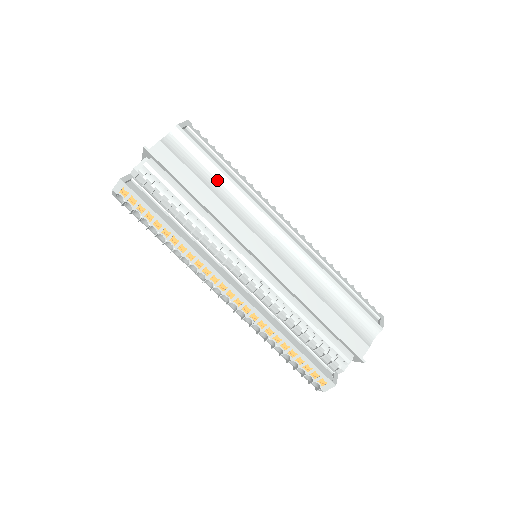
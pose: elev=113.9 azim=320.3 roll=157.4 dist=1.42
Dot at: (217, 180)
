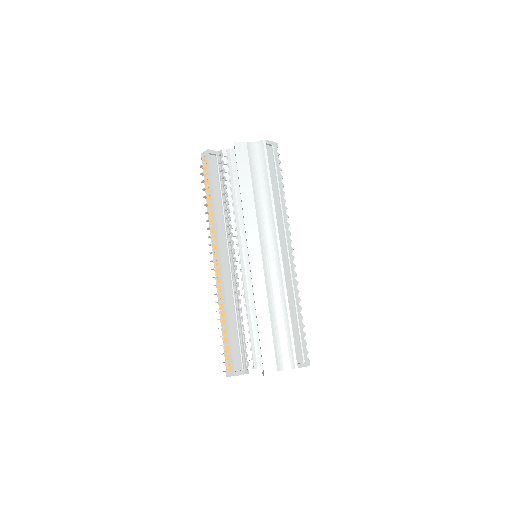
Dot at: (263, 188)
